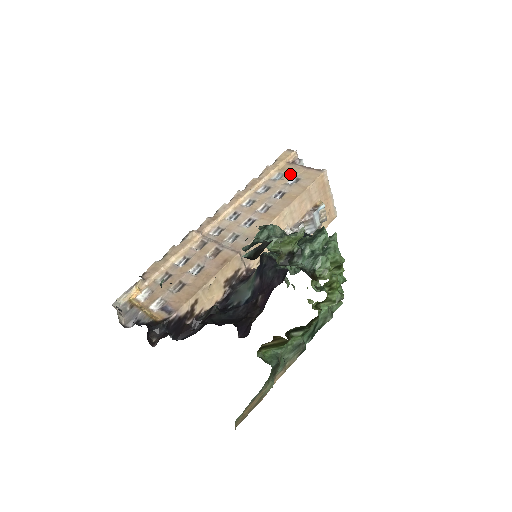
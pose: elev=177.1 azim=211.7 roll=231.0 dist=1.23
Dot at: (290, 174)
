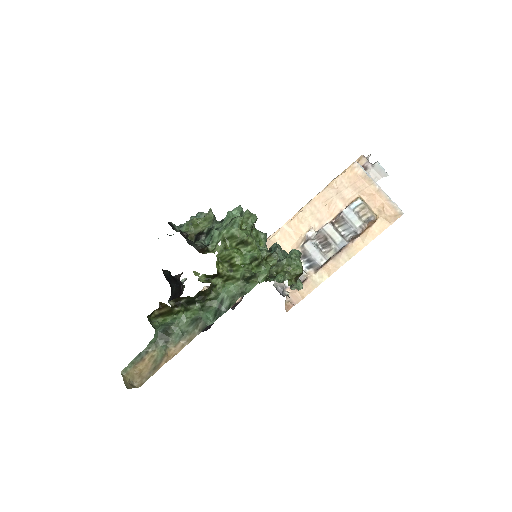
Dot at: occluded
